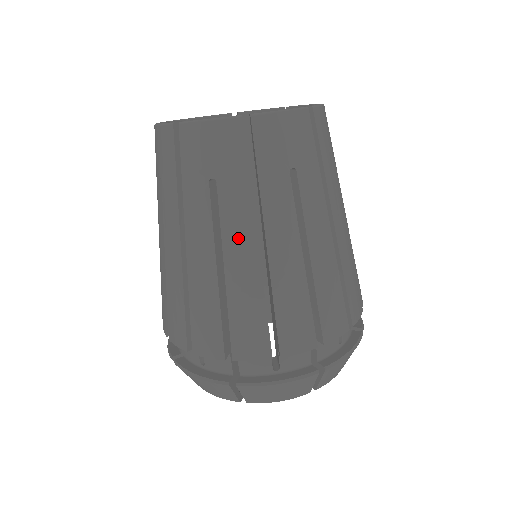
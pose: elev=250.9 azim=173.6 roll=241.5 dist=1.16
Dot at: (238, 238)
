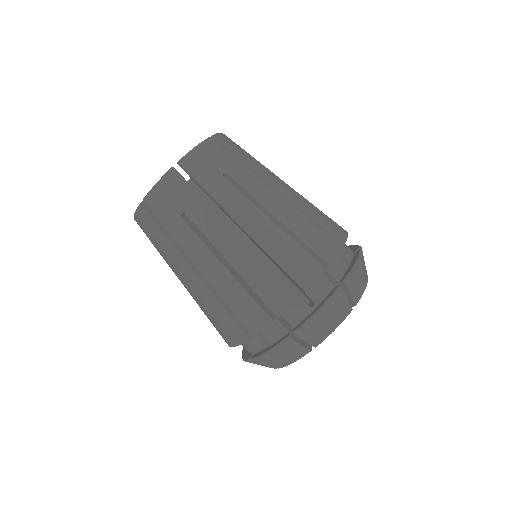
Dot at: (265, 195)
